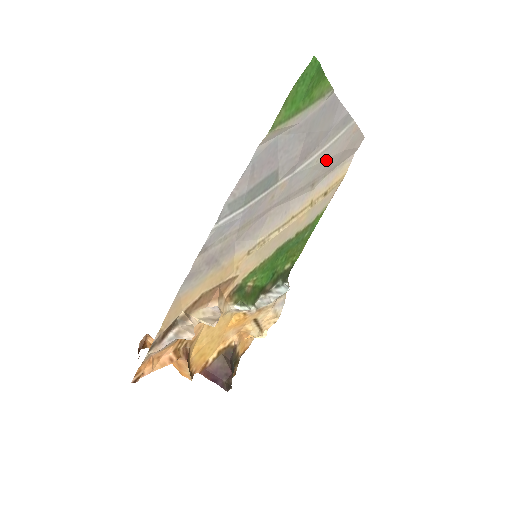
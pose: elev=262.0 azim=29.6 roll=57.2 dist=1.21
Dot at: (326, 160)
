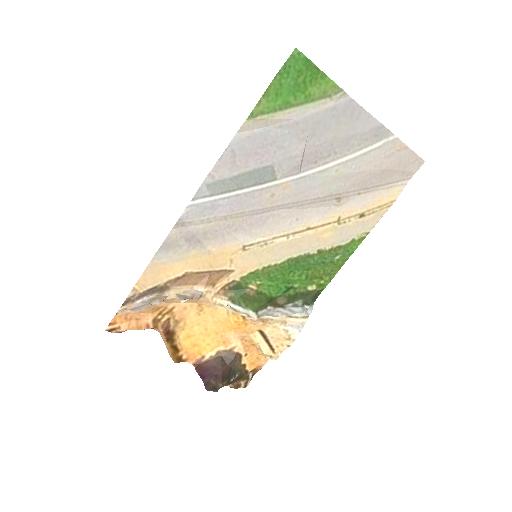
Dot at: (354, 173)
